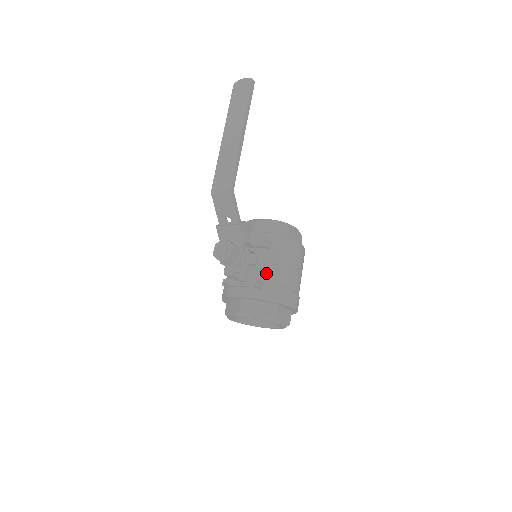
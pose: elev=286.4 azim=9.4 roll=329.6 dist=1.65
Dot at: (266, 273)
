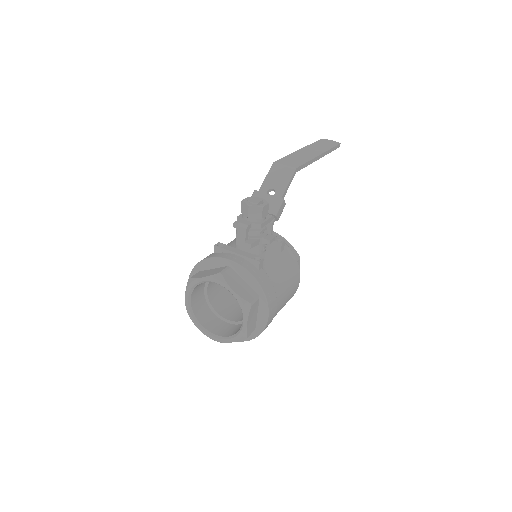
Dot at: (268, 263)
